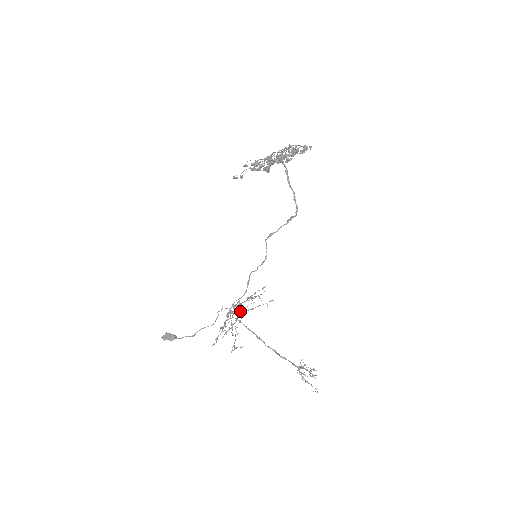
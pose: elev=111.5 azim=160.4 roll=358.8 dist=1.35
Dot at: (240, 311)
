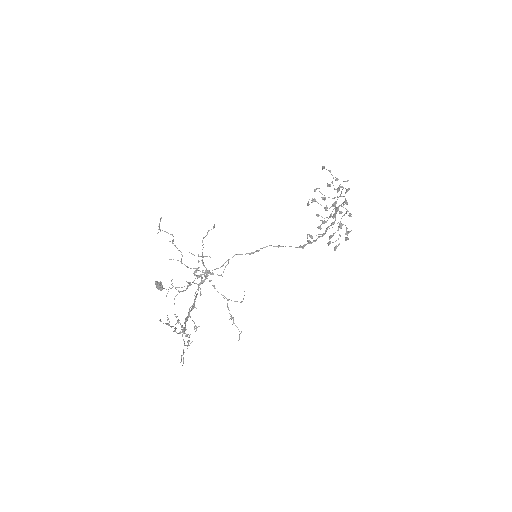
Dot at: (201, 260)
